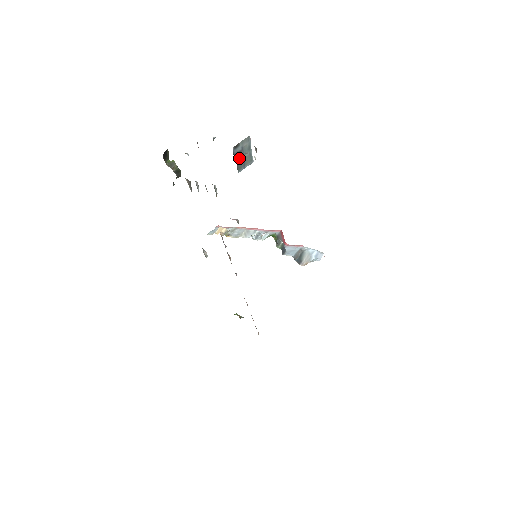
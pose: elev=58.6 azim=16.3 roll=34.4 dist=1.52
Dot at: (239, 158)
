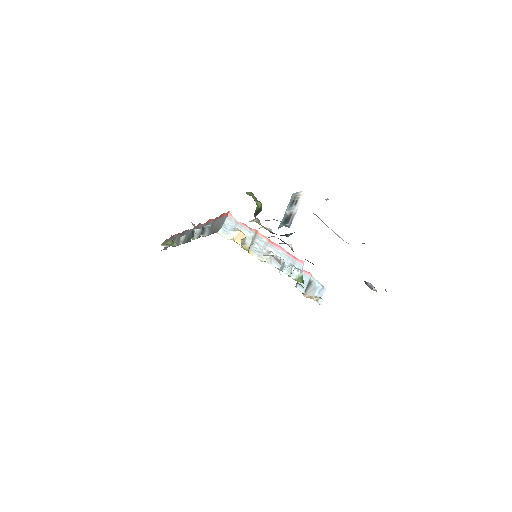
Dot at: occluded
